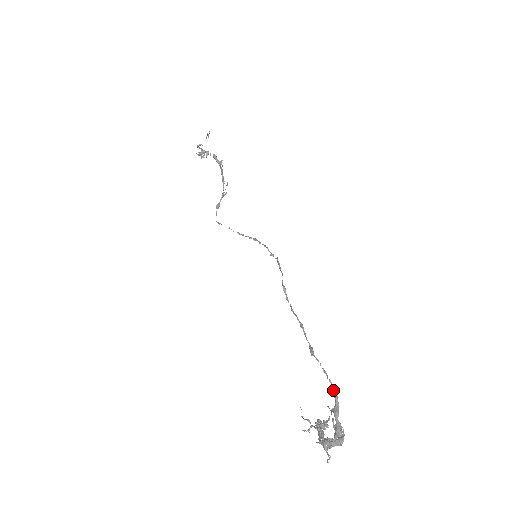
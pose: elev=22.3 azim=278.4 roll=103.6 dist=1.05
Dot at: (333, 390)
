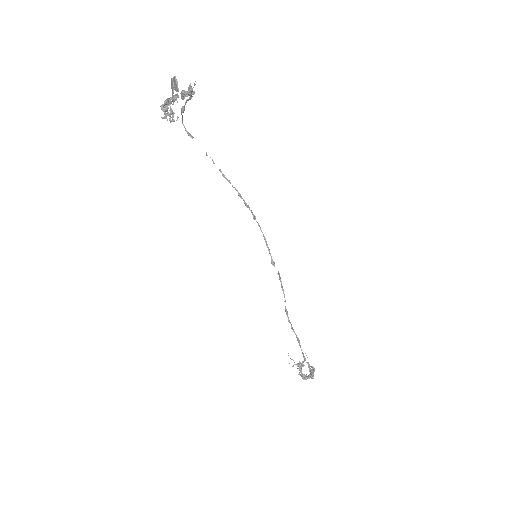
Dot at: (313, 369)
